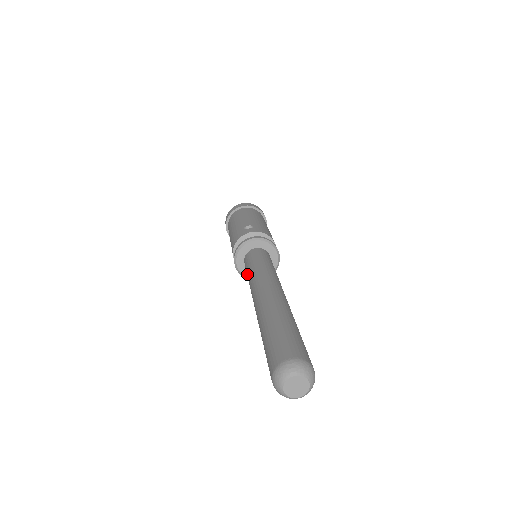
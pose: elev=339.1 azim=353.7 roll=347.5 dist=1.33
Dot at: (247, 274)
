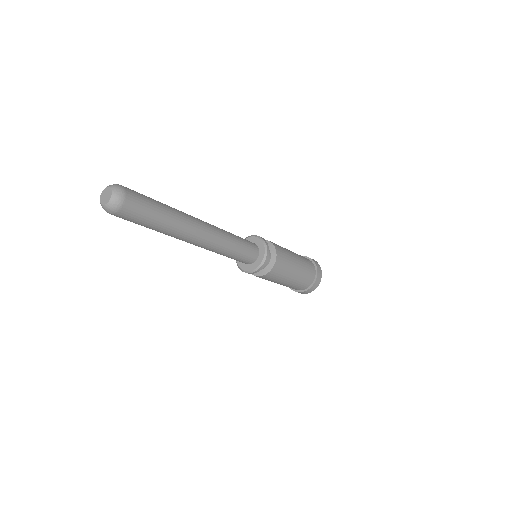
Dot at: occluded
